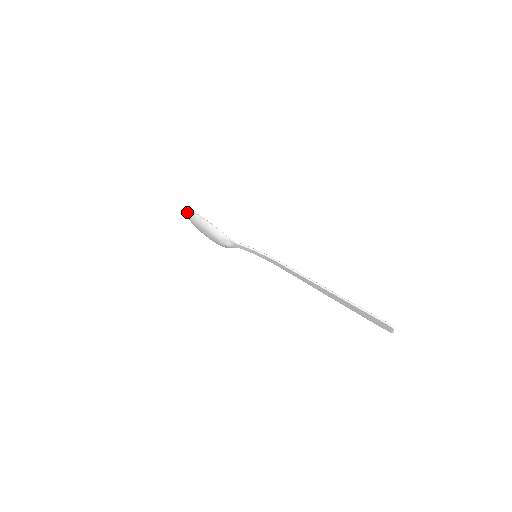
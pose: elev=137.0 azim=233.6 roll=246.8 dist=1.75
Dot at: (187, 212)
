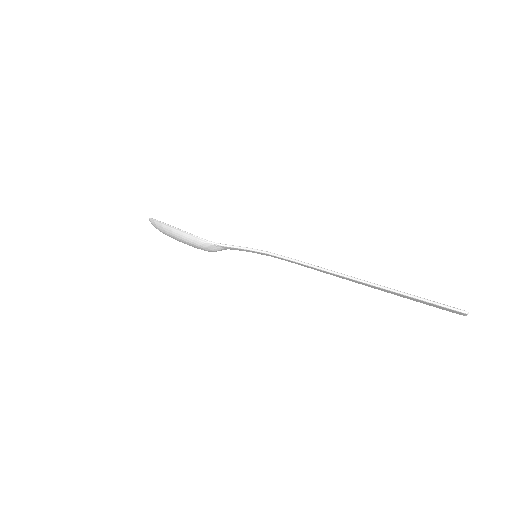
Dot at: occluded
